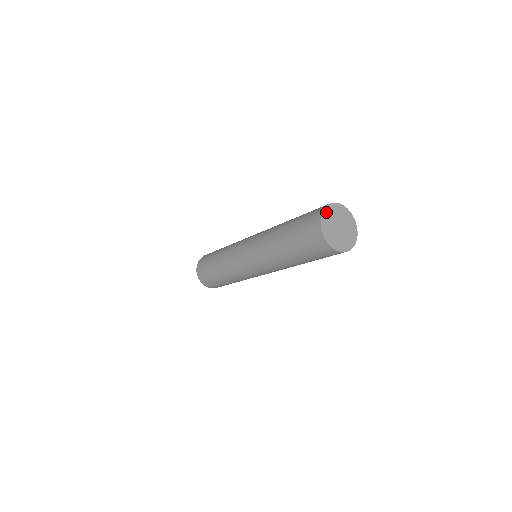
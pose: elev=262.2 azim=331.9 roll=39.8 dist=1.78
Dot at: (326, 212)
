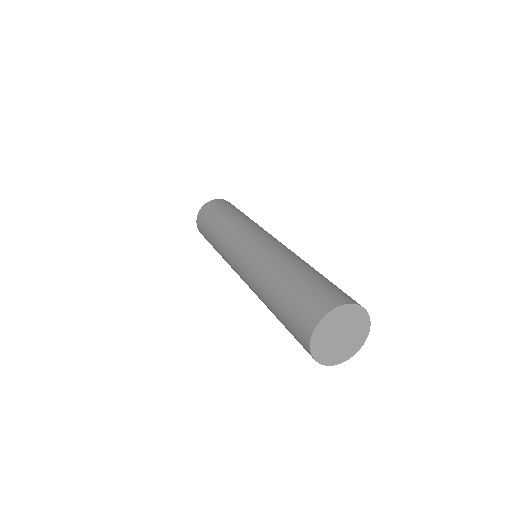
Dot at: (346, 309)
